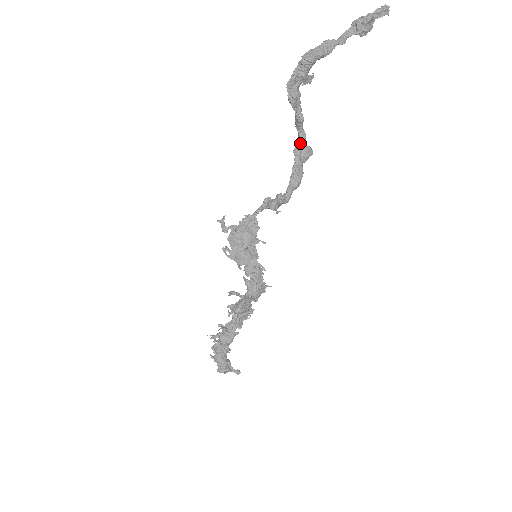
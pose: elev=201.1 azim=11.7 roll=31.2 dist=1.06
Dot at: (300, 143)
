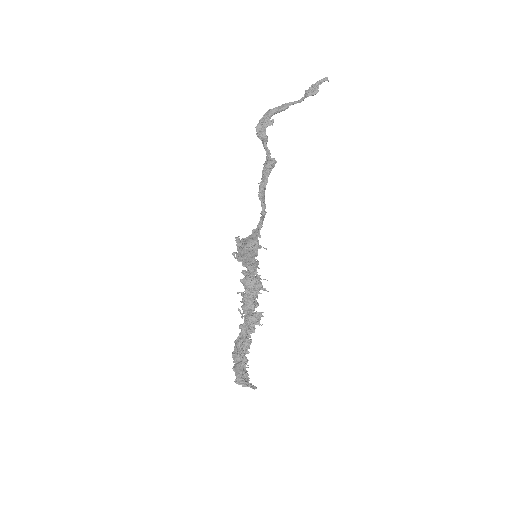
Dot at: (267, 158)
